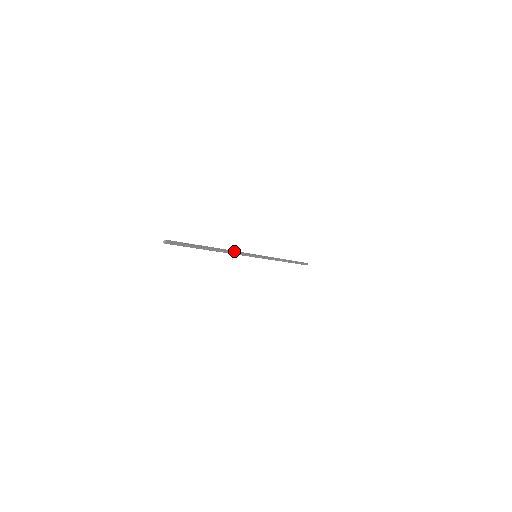
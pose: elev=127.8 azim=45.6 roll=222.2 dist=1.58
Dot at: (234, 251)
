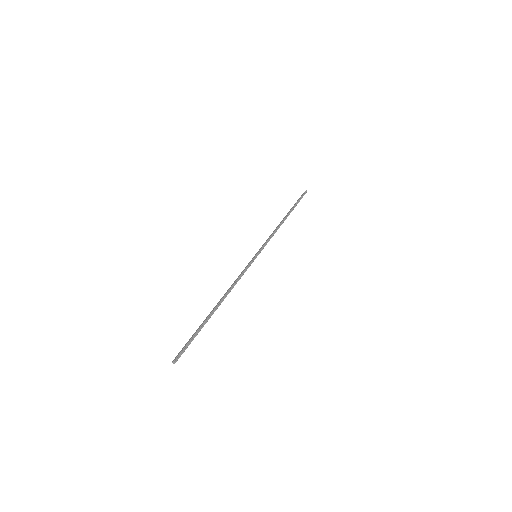
Dot at: (236, 282)
